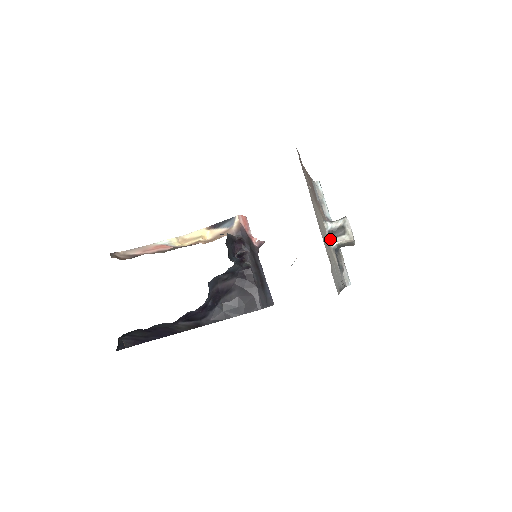
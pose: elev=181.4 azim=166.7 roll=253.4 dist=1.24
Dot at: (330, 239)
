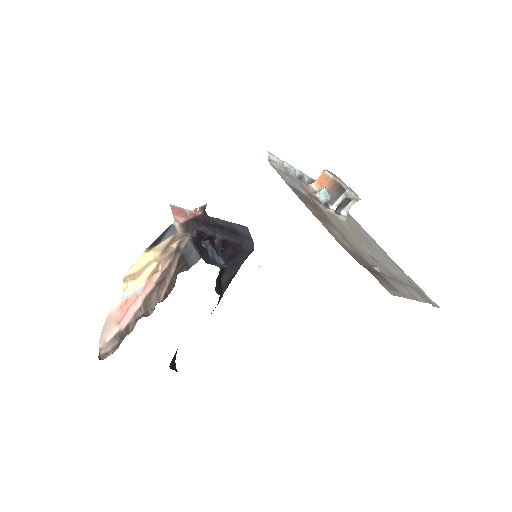
Dot at: (341, 217)
